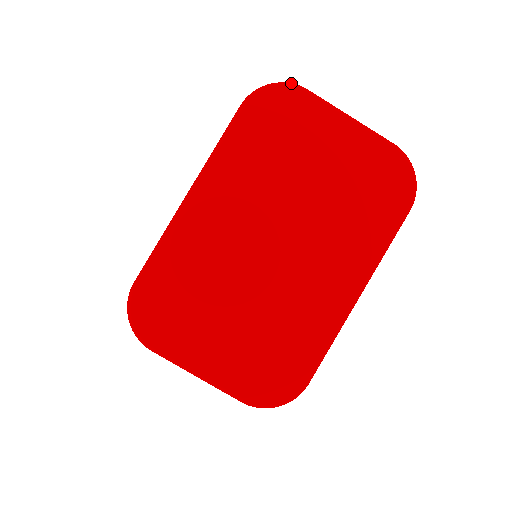
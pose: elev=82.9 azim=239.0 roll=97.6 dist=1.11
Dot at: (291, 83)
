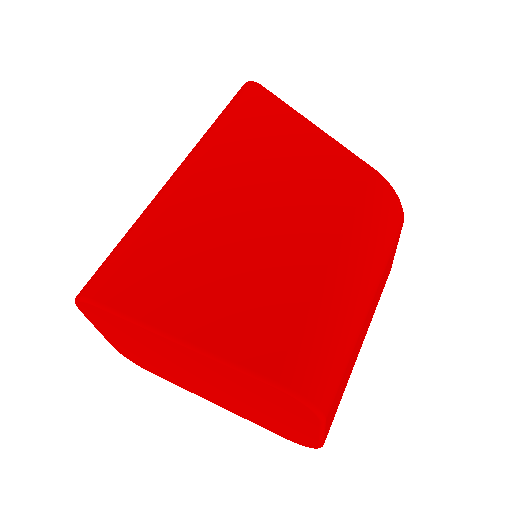
Dot at: (321, 415)
